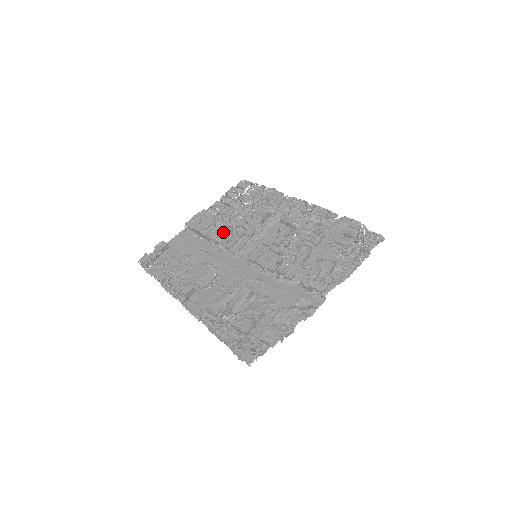
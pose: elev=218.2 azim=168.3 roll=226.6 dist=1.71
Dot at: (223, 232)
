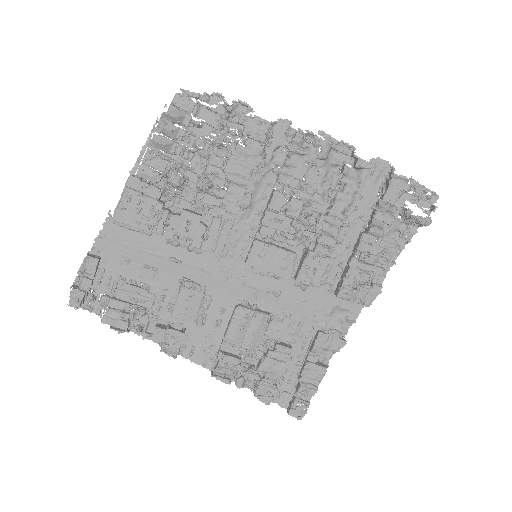
Dot at: (187, 221)
